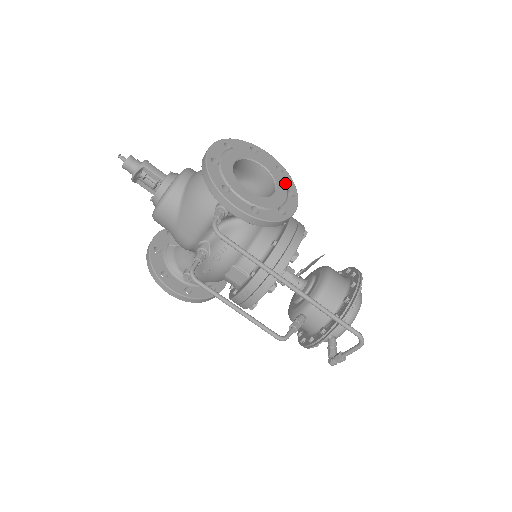
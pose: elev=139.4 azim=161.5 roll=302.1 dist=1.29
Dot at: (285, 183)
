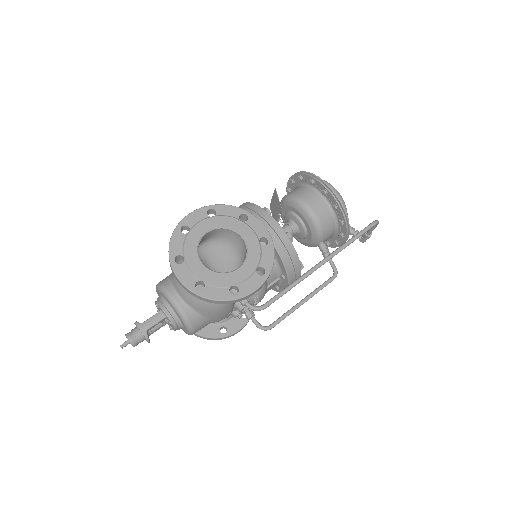
Dot at: (231, 218)
